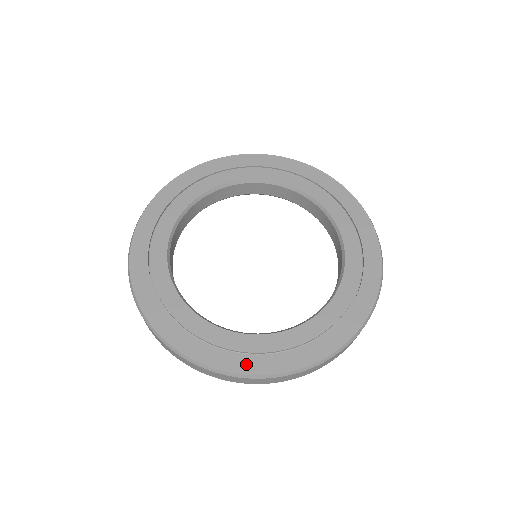
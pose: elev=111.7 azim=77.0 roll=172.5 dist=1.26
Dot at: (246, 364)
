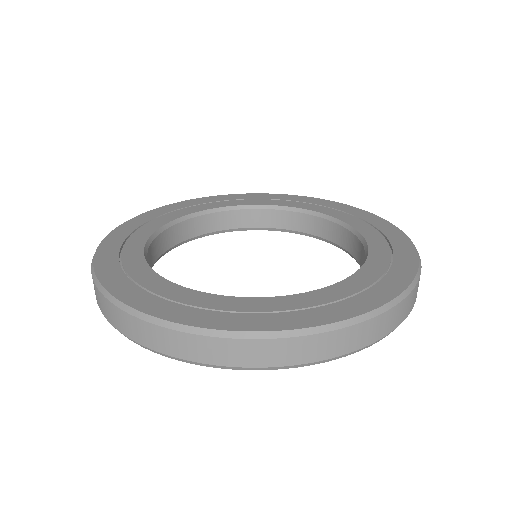
Dot at: (265, 322)
